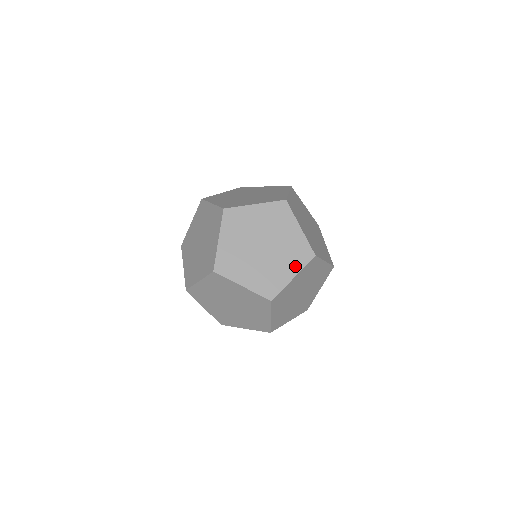
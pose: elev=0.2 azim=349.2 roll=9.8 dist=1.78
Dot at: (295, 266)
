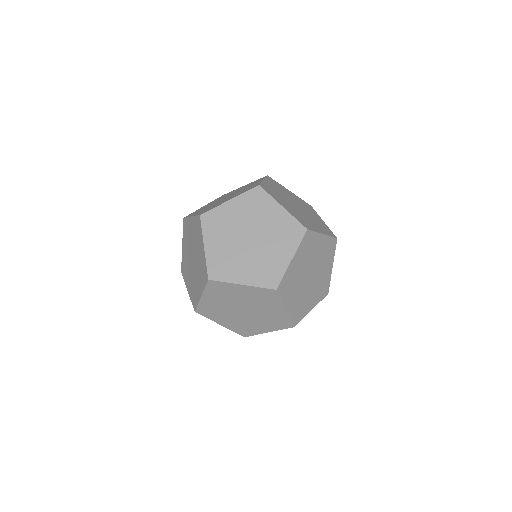
Dot at: (323, 231)
